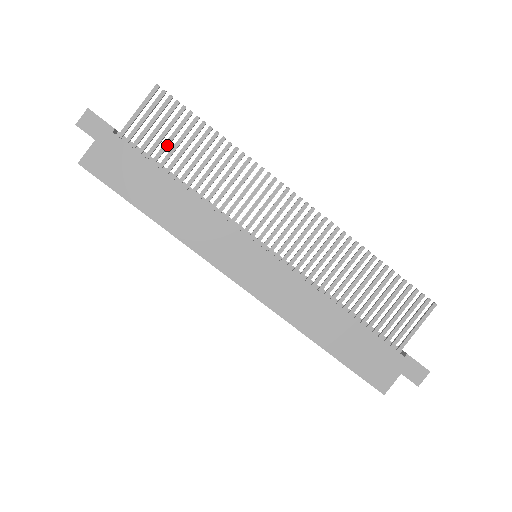
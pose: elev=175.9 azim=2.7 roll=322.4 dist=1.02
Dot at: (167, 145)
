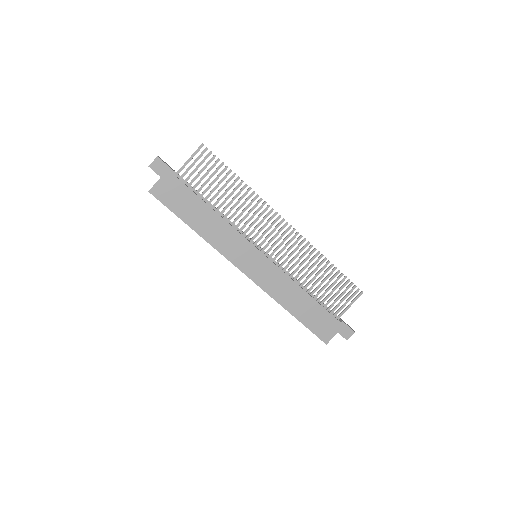
Dot at: (206, 183)
